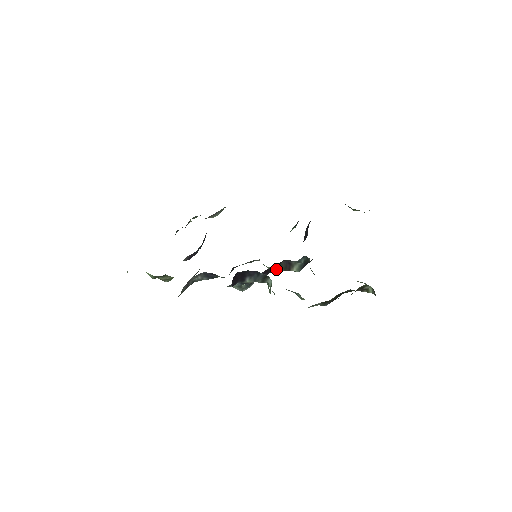
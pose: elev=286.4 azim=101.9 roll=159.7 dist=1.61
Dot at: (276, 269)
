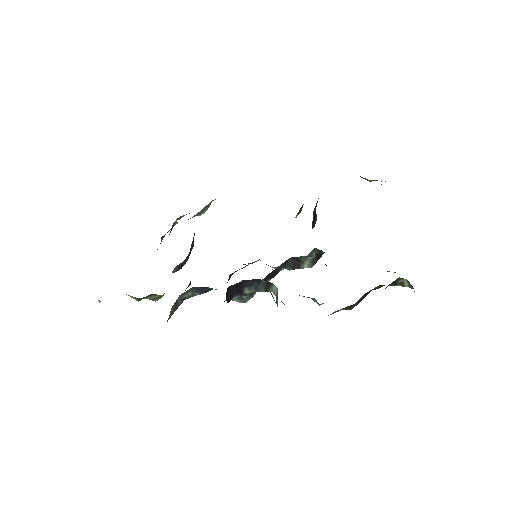
Dot at: (283, 268)
